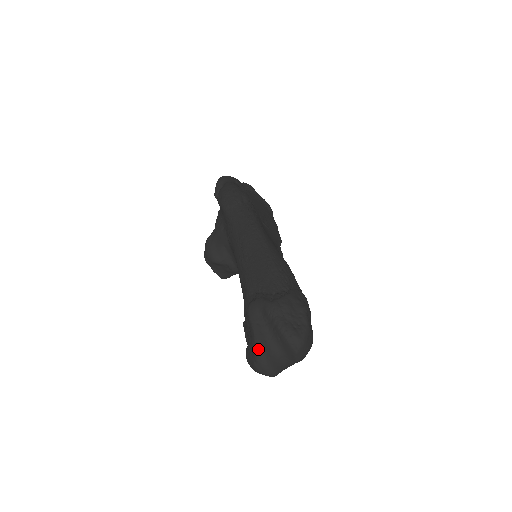
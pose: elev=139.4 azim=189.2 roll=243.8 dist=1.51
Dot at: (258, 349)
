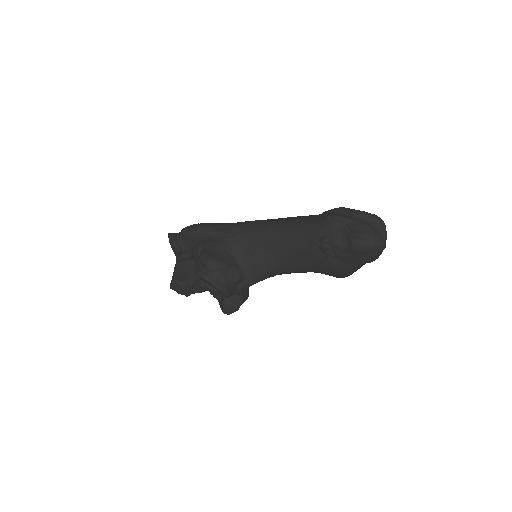
Dot at: (364, 222)
